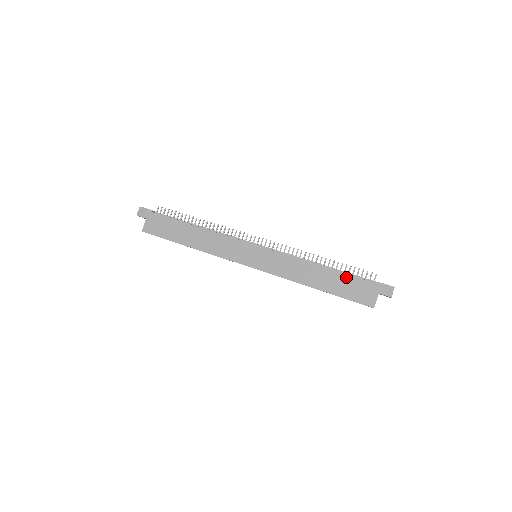
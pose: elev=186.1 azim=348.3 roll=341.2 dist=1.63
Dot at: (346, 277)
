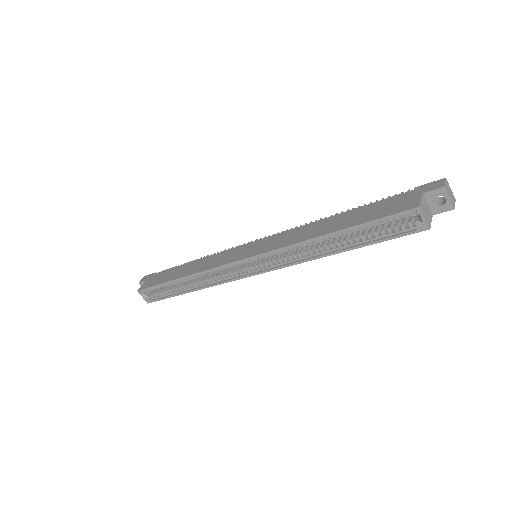
Dot at: (369, 206)
